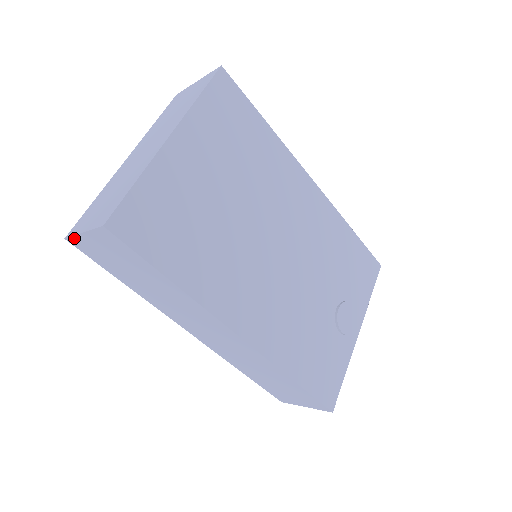
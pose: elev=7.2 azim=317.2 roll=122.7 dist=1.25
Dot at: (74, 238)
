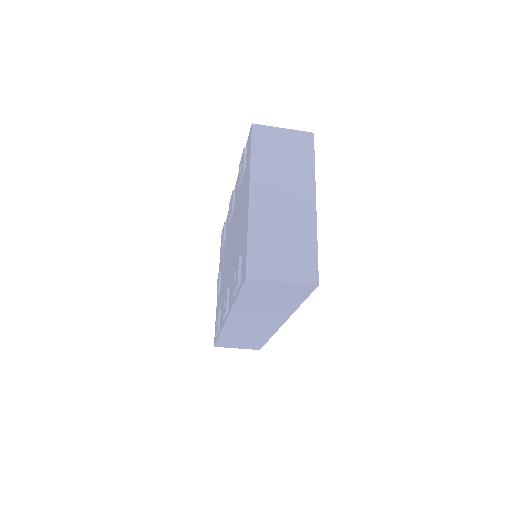
Dot at: (261, 280)
